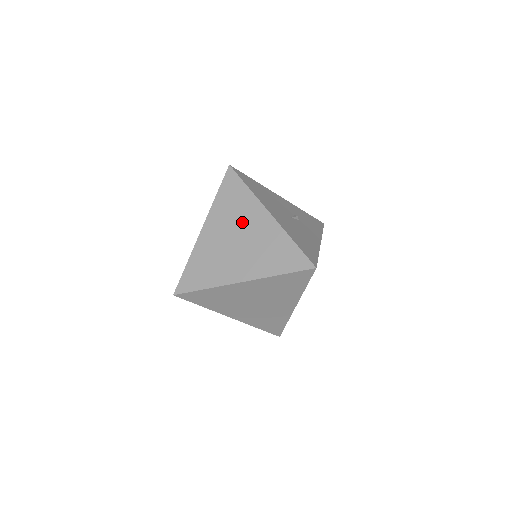
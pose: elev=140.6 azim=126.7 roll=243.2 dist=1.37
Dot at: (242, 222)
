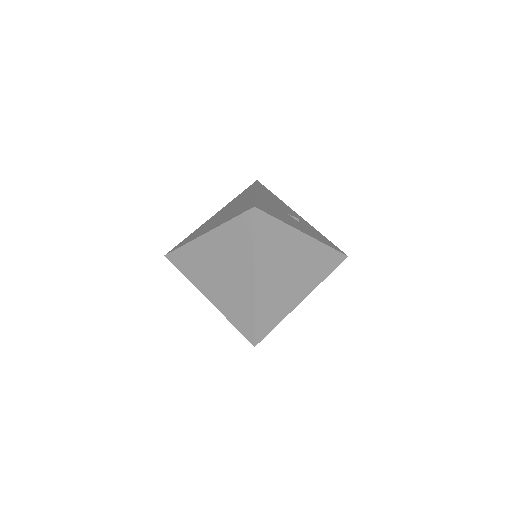
Dot at: (236, 203)
